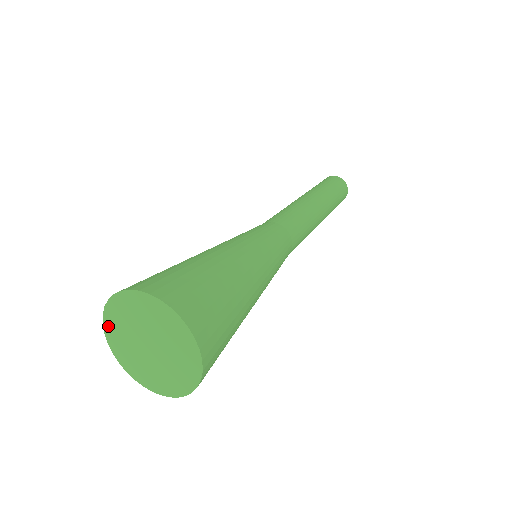
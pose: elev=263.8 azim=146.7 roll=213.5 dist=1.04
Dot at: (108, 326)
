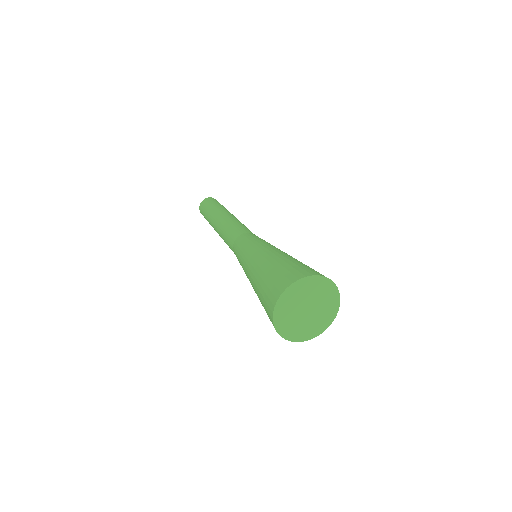
Dot at: (289, 291)
